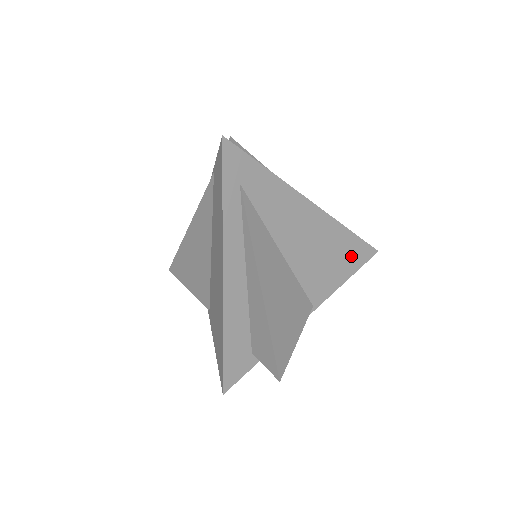
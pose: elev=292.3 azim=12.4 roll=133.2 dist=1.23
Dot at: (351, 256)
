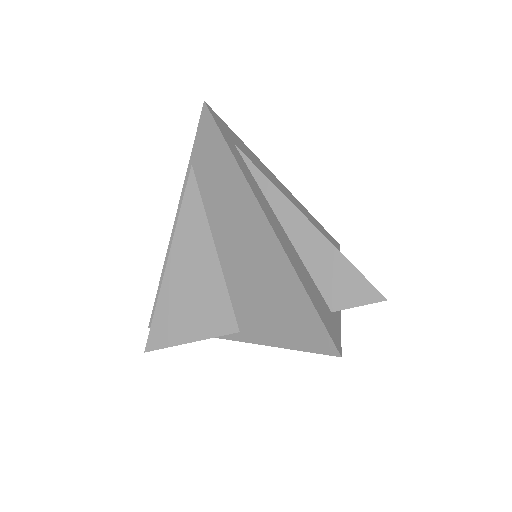
Dot at: occluded
